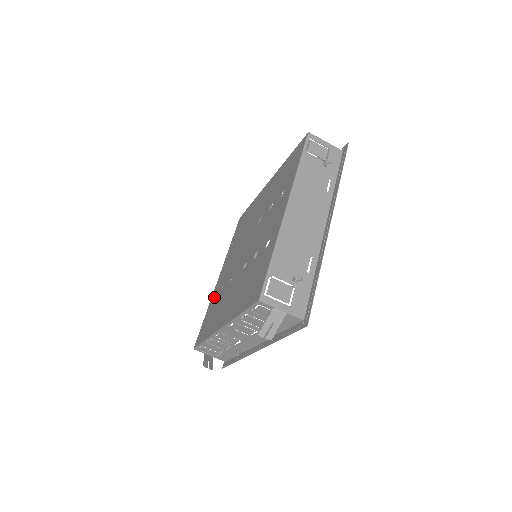
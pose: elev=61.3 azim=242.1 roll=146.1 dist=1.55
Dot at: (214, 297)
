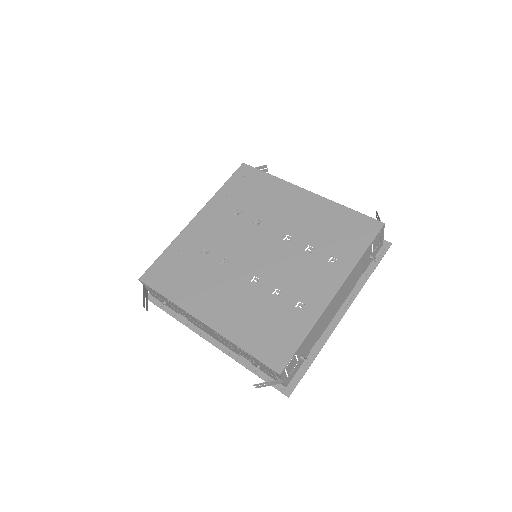
Dot at: (186, 244)
